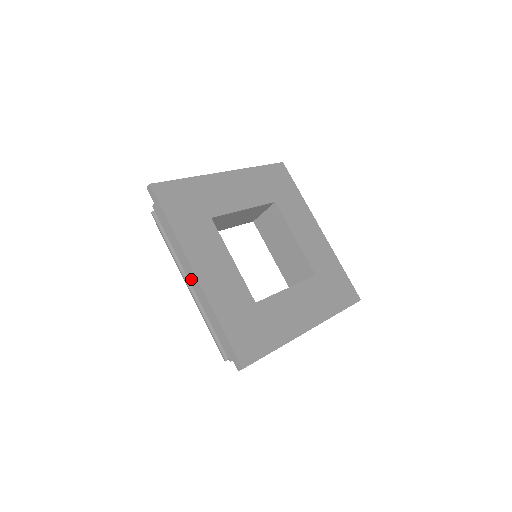
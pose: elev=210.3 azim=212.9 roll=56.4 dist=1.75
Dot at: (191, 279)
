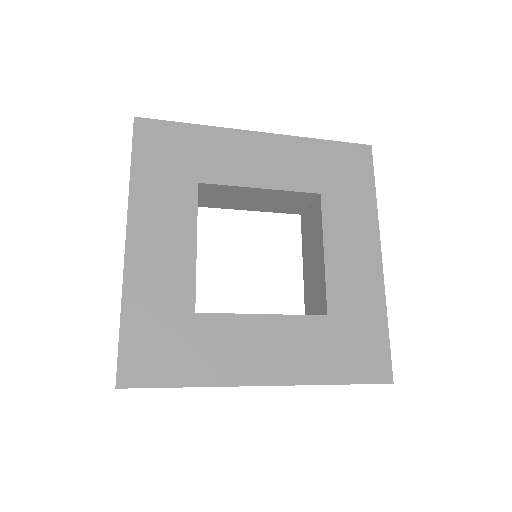
Dot at: occluded
